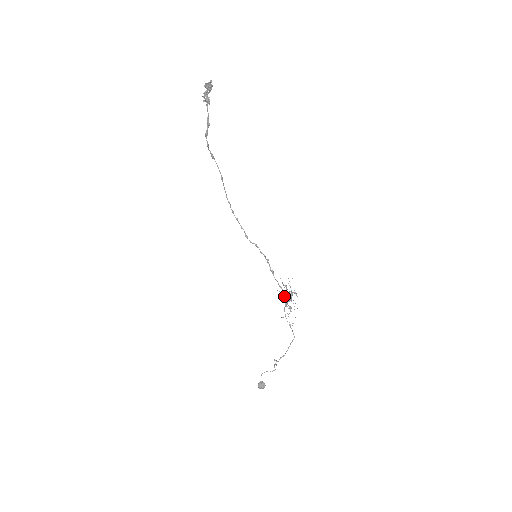
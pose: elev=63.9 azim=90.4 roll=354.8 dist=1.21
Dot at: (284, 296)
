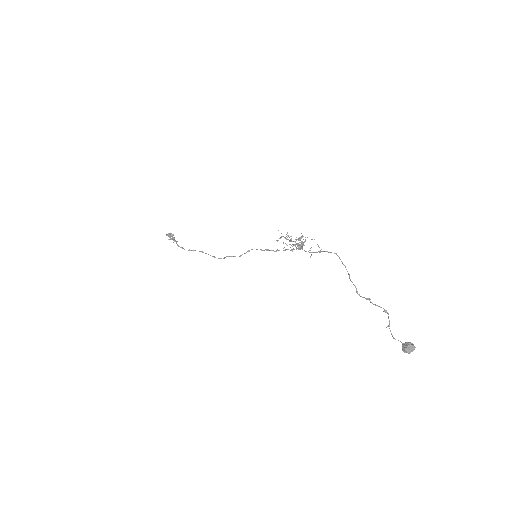
Dot at: (298, 248)
